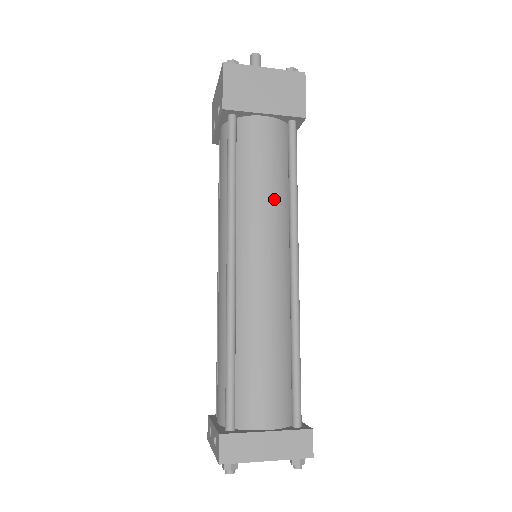
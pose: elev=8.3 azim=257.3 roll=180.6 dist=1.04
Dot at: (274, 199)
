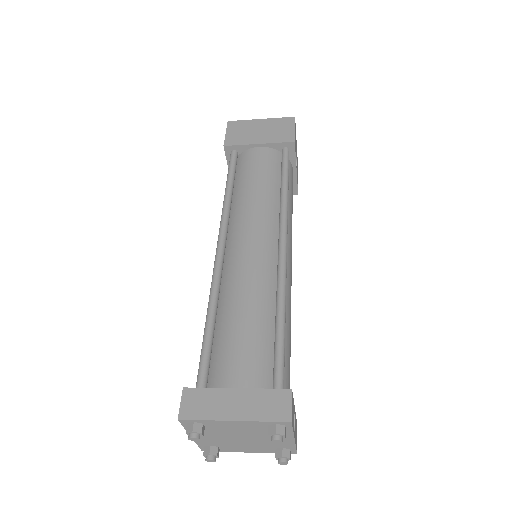
Dot at: (264, 197)
